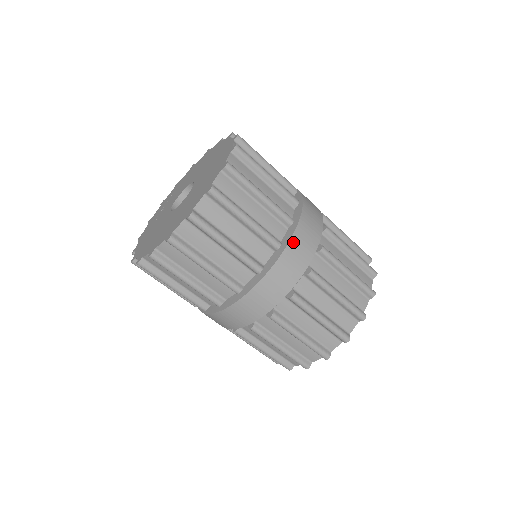
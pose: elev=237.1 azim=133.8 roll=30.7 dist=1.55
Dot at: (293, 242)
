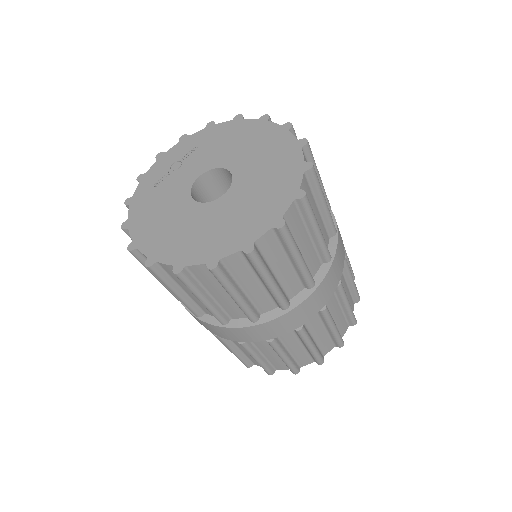
Dot at: (301, 306)
